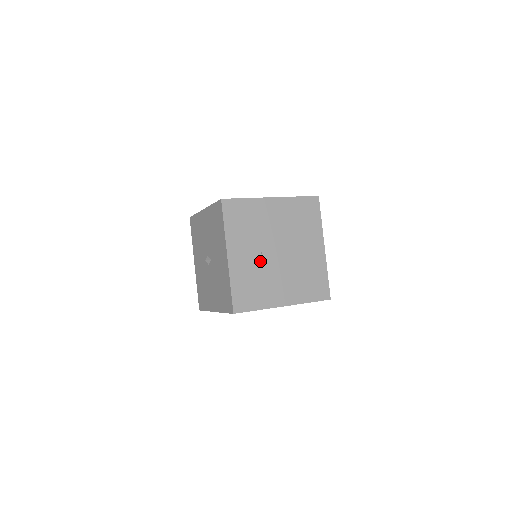
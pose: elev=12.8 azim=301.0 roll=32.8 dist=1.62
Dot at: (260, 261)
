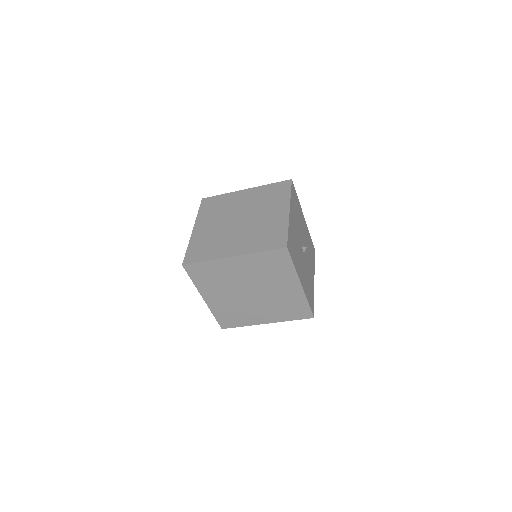
Dot at: (235, 300)
